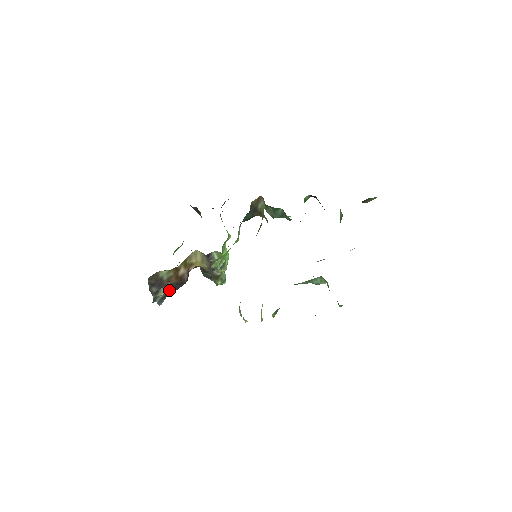
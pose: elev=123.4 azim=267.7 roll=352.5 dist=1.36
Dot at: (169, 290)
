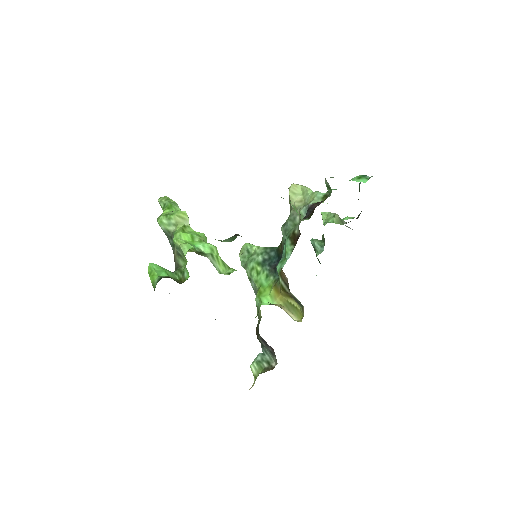
Dot at: occluded
